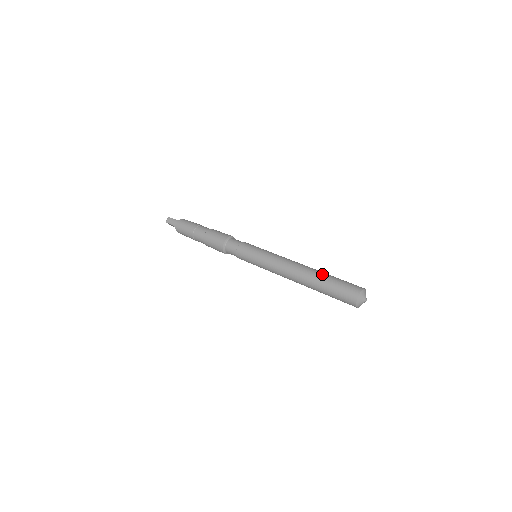
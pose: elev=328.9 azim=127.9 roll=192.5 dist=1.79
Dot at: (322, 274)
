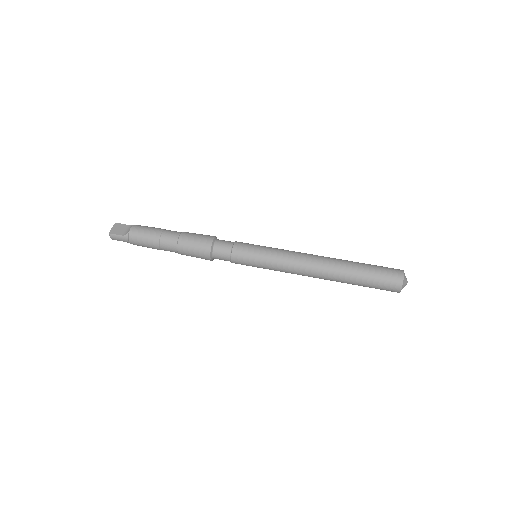
Dot at: (350, 273)
